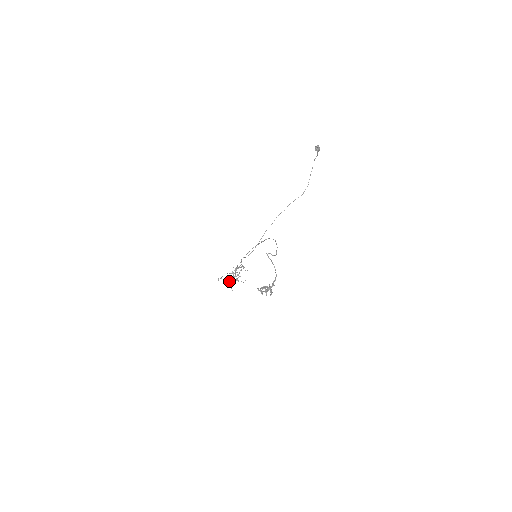
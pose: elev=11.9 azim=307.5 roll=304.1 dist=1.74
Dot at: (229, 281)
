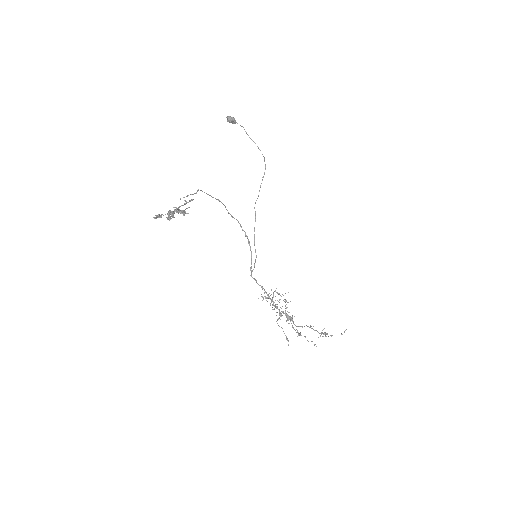
Dot at: (298, 334)
